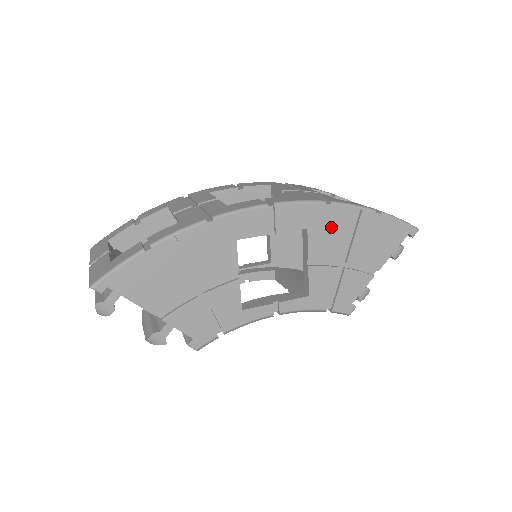
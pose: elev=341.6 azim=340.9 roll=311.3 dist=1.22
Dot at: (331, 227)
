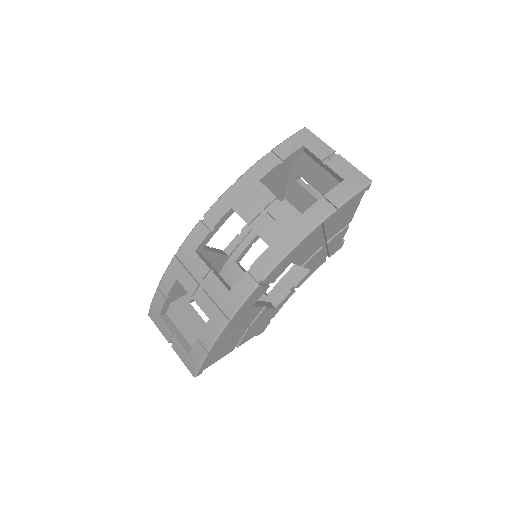
Dot at: (306, 247)
